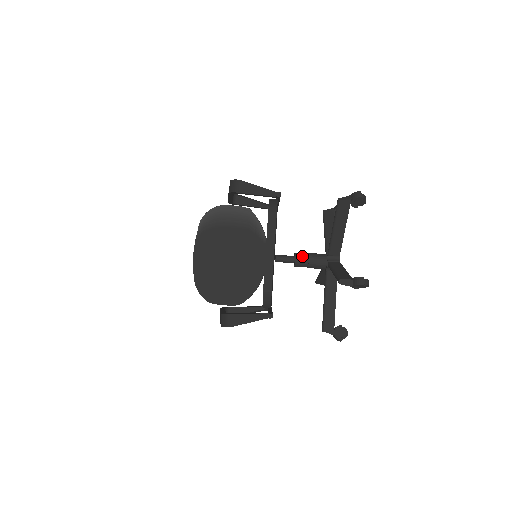
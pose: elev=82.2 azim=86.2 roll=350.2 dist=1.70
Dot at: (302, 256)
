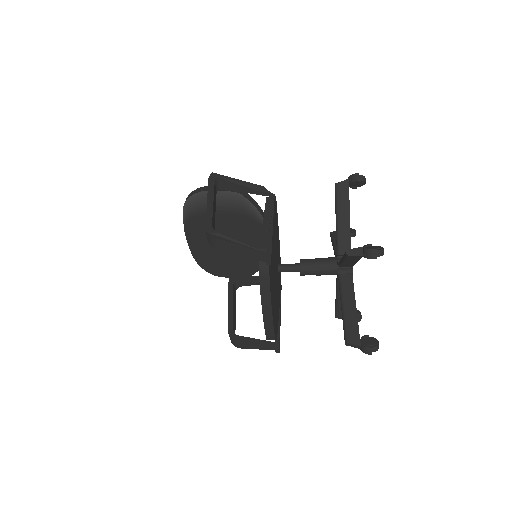
Dot at: (308, 269)
